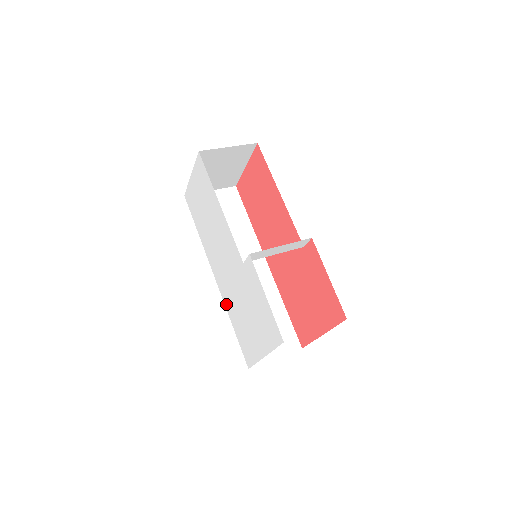
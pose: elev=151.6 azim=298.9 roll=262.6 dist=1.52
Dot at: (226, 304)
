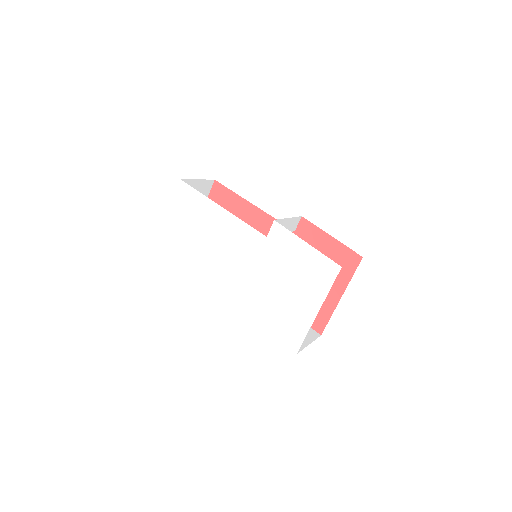
Dot at: (246, 309)
